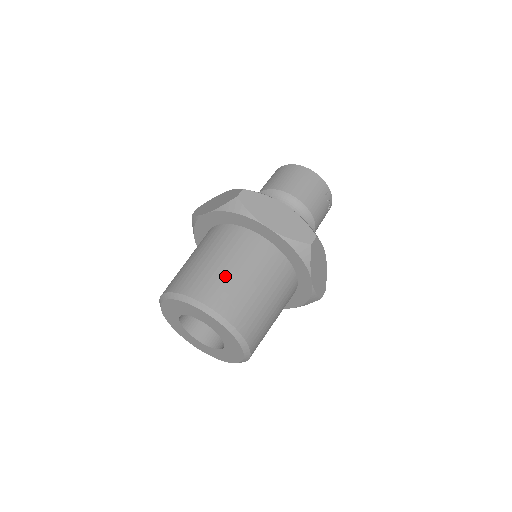
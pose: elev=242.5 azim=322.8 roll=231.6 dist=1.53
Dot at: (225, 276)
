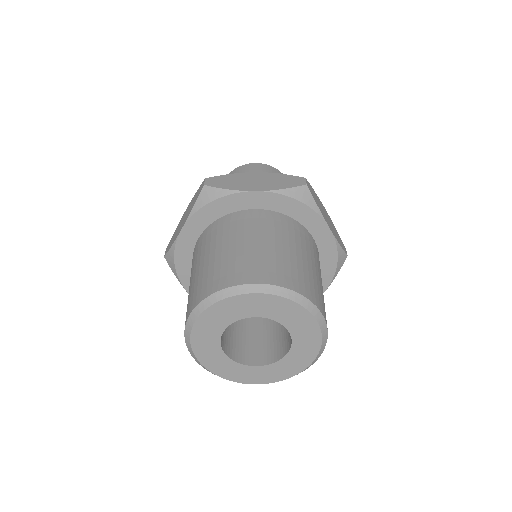
Dot at: (312, 274)
